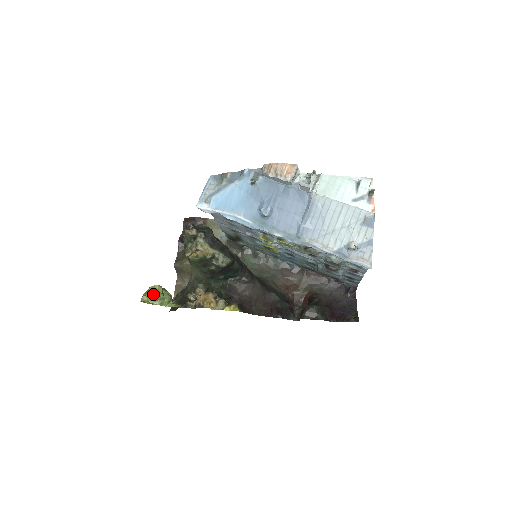
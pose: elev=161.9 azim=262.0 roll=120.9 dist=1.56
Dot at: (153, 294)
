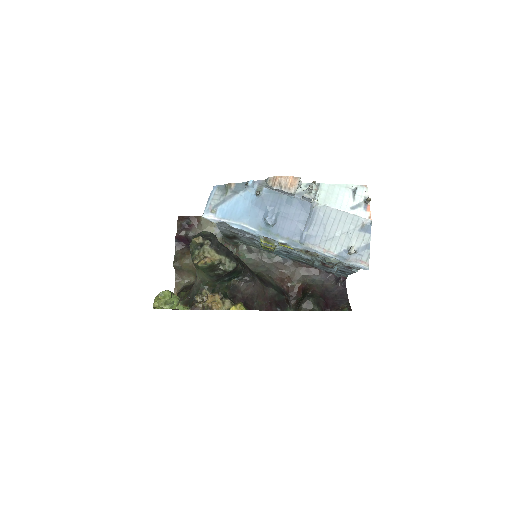
Dot at: (163, 299)
